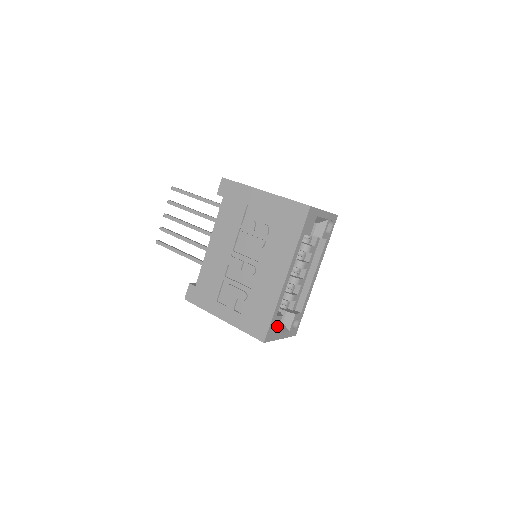
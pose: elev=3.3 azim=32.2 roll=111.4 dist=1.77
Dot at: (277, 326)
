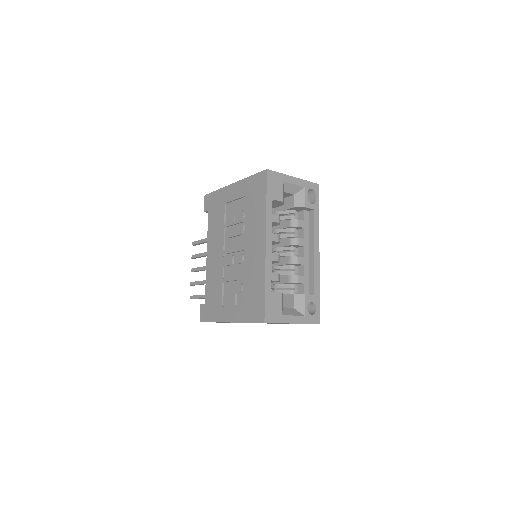
Dot at: (279, 305)
